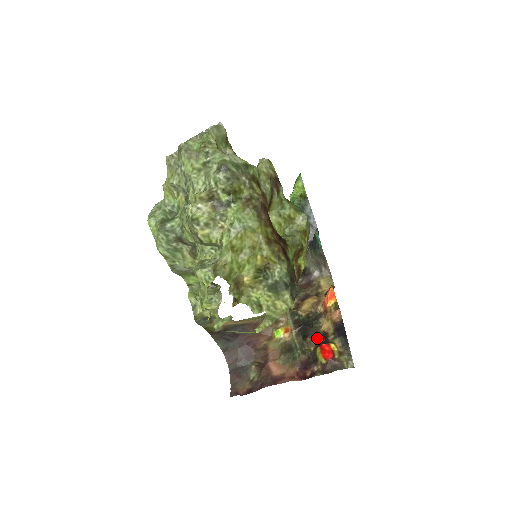
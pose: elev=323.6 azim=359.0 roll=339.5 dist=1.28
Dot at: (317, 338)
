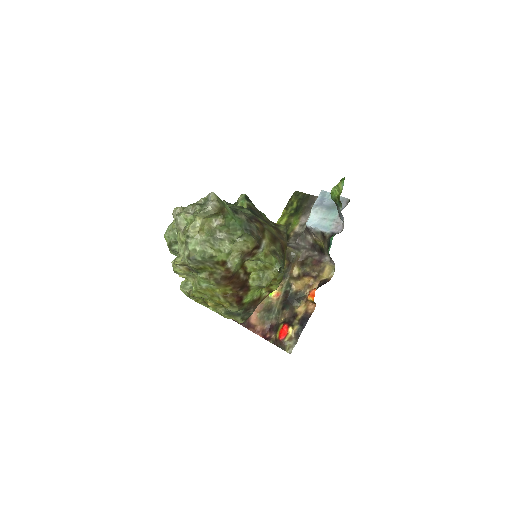
Dot at: (290, 314)
